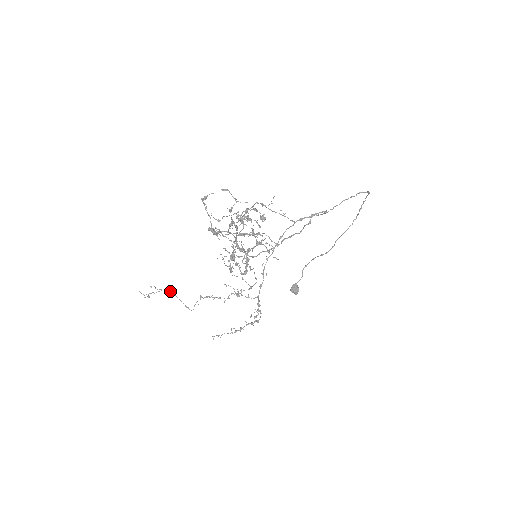
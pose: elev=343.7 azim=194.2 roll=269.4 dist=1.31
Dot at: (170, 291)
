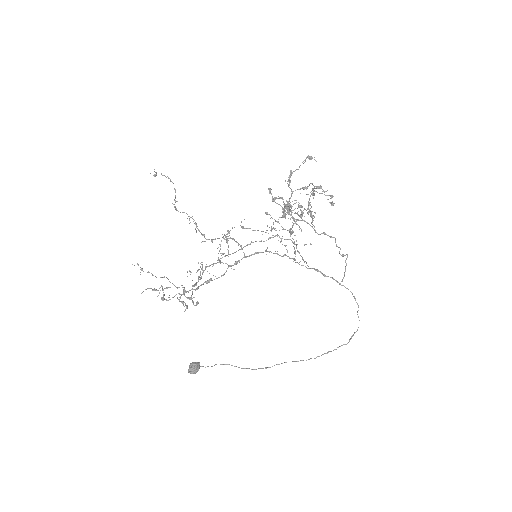
Dot at: occluded
